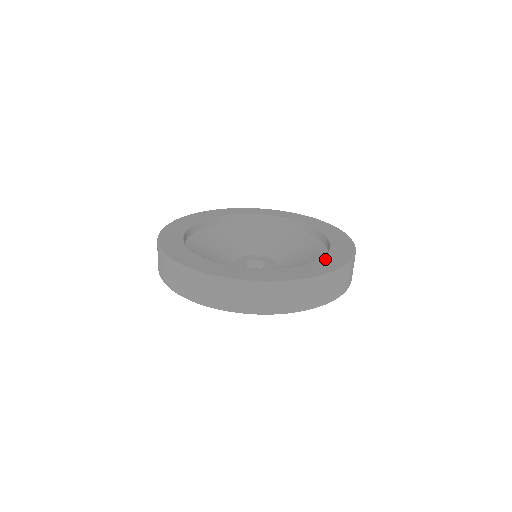
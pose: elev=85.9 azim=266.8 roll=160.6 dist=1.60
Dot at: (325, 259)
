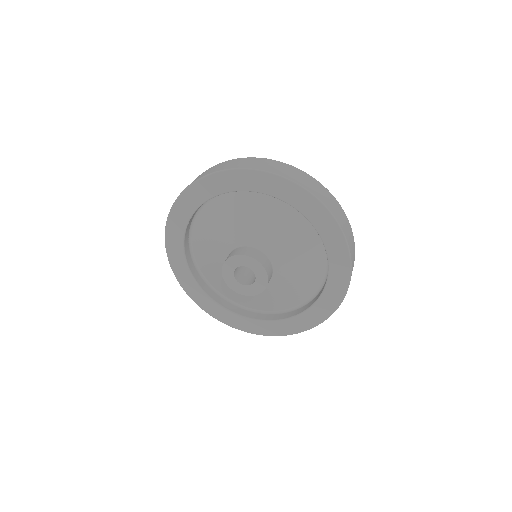
Dot at: occluded
